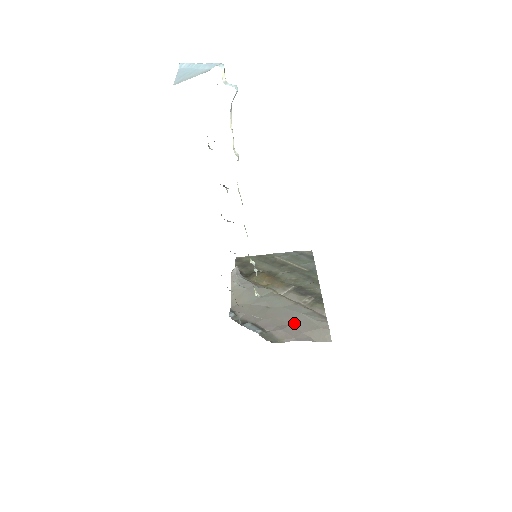
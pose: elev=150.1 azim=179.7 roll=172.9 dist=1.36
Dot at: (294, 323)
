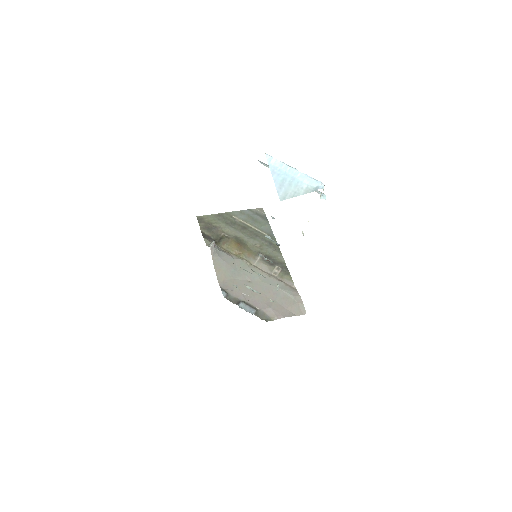
Dot at: (276, 299)
